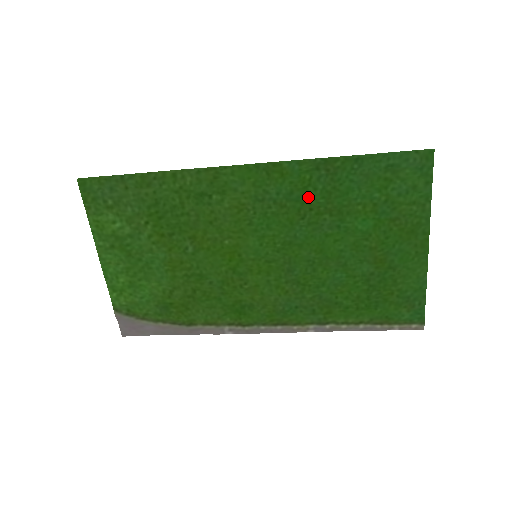
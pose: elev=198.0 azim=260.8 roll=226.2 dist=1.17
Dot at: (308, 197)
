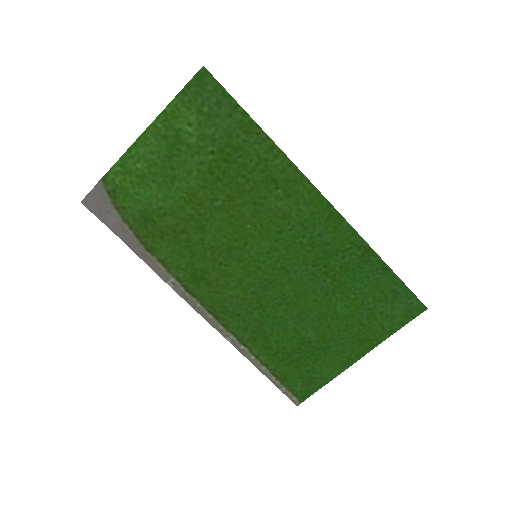
Dot at: (333, 257)
